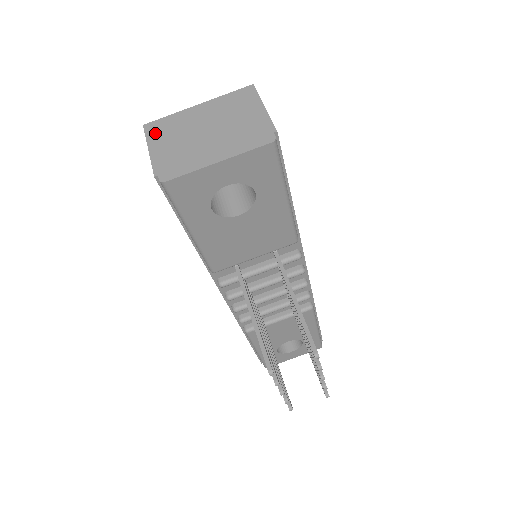
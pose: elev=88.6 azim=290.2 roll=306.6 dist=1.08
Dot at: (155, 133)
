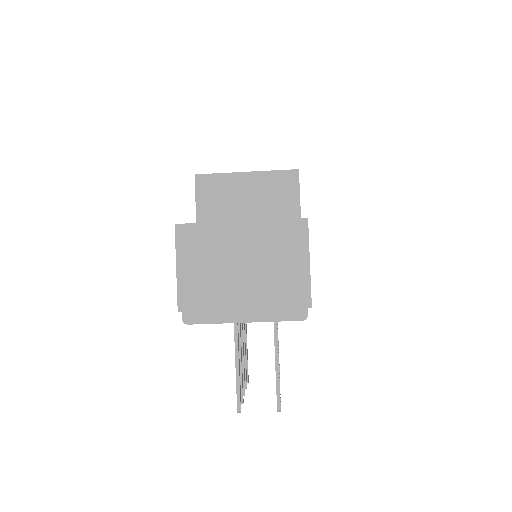
Dot at: (187, 245)
